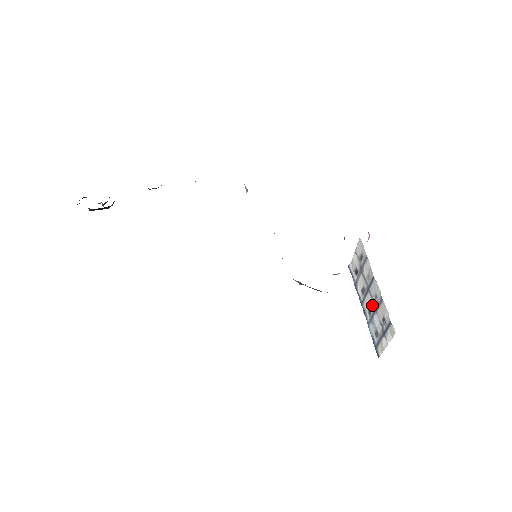
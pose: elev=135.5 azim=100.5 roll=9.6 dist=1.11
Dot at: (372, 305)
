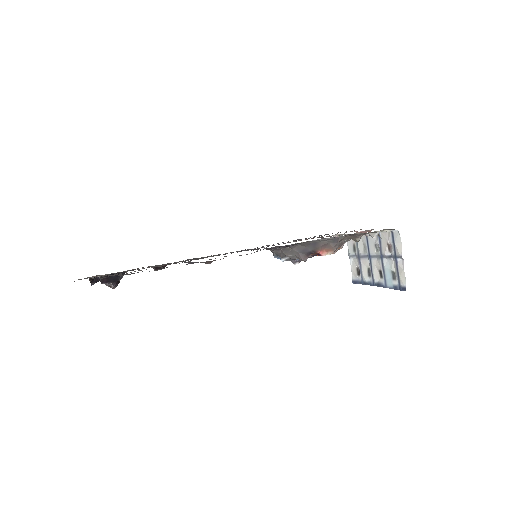
Dot at: (378, 261)
